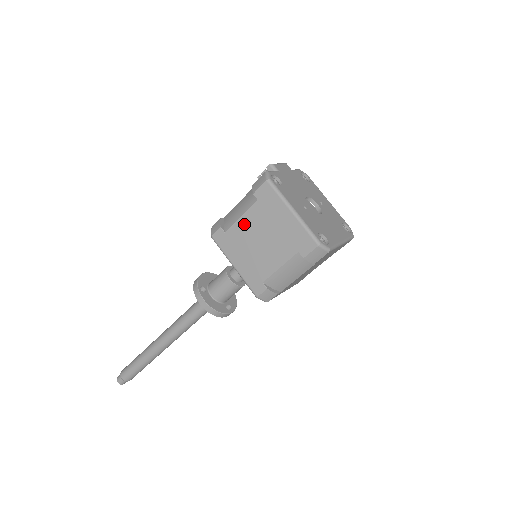
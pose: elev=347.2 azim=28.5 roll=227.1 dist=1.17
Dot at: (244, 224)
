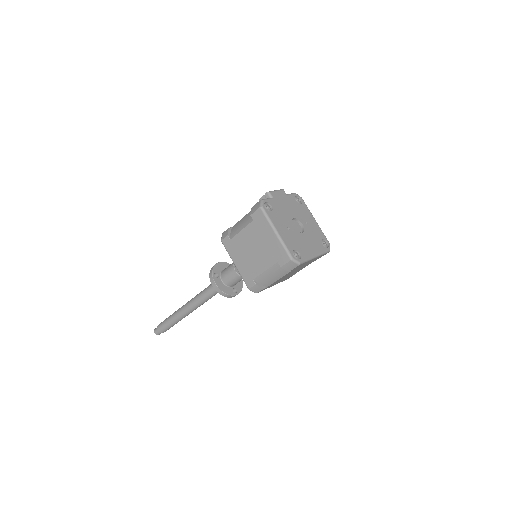
Dot at: (243, 236)
